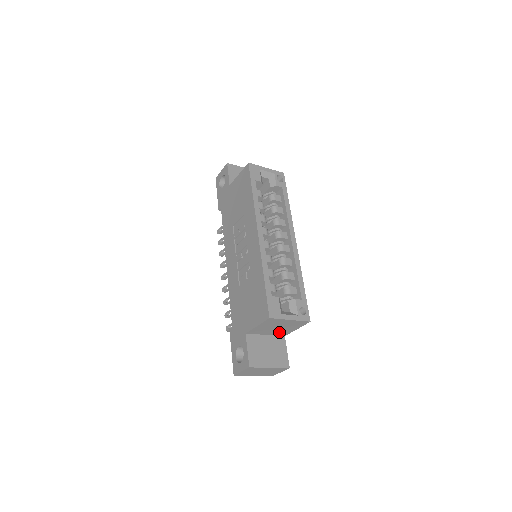
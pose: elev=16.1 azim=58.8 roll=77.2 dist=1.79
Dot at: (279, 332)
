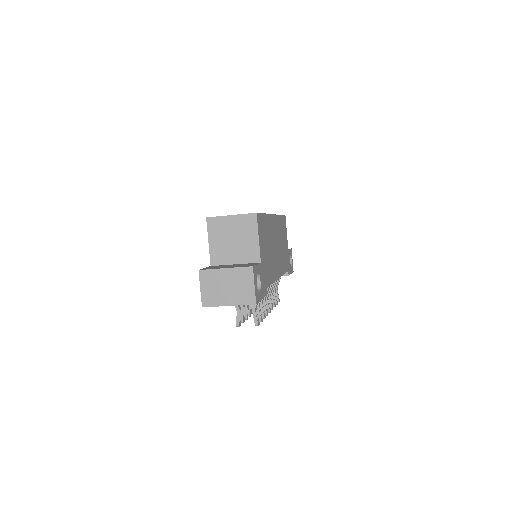
Dot at: (245, 253)
